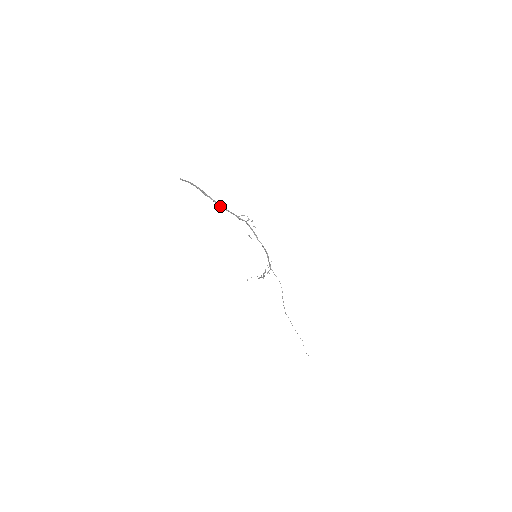
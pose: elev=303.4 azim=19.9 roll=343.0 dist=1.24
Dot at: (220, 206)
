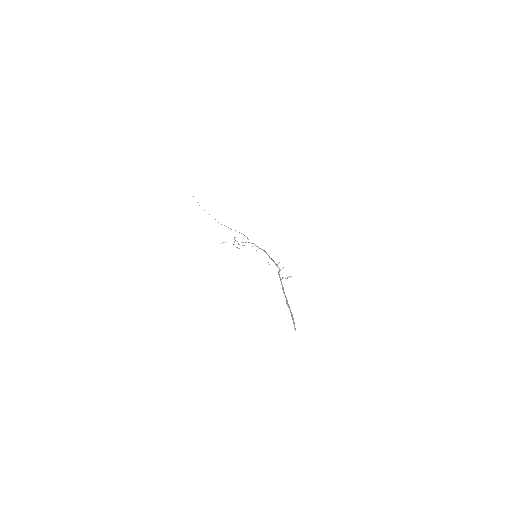
Dot at: (284, 292)
